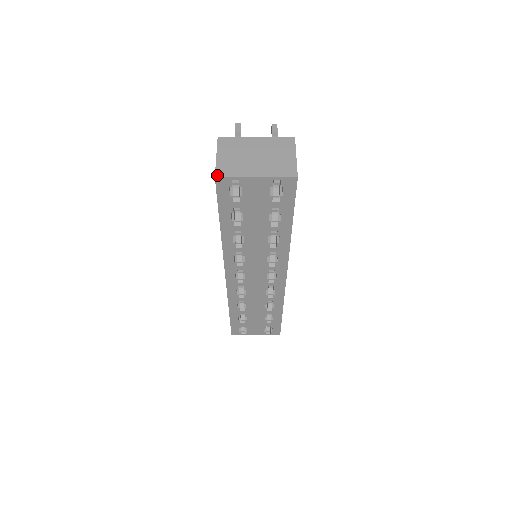
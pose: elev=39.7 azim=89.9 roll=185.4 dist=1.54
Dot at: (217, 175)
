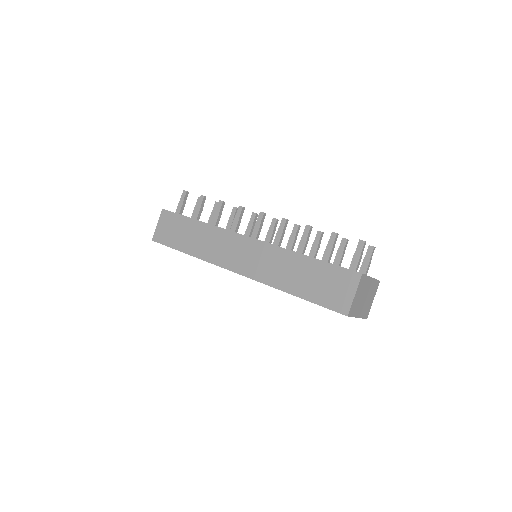
Dot at: (349, 315)
